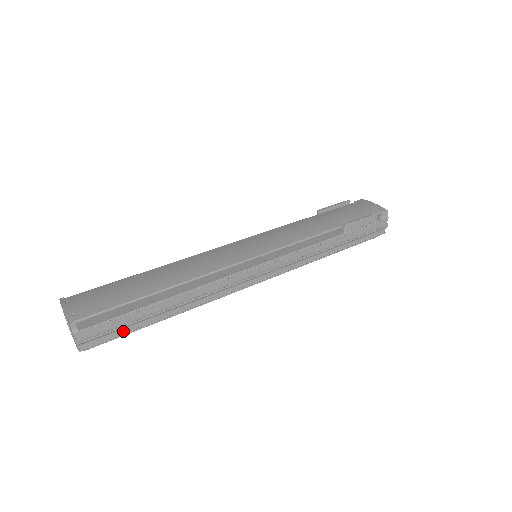
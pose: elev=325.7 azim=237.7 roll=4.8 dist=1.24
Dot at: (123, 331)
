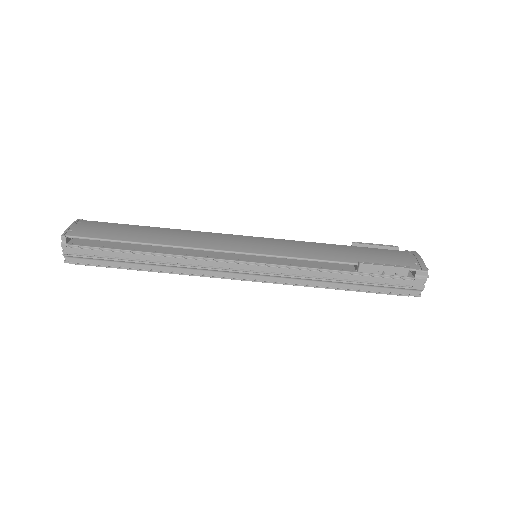
Dot at: (103, 263)
